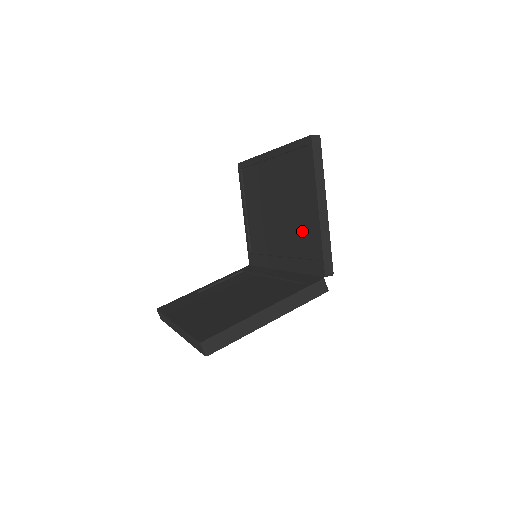
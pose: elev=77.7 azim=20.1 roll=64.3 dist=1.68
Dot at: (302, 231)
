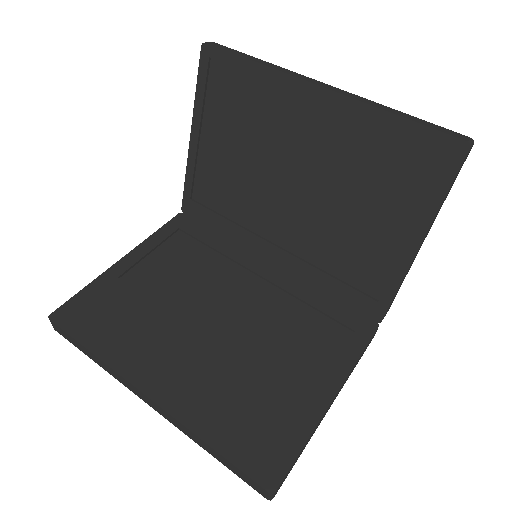
Dot at: (354, 247)
